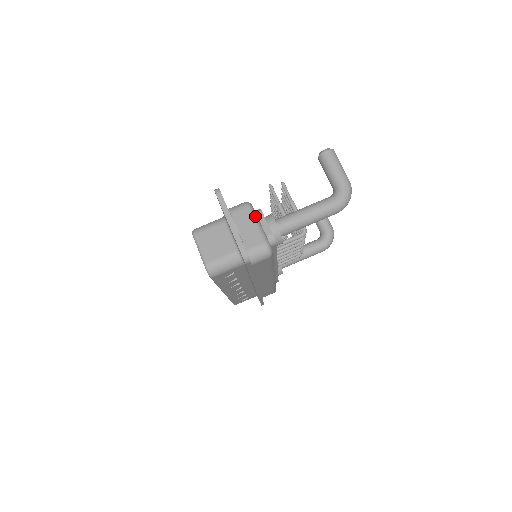
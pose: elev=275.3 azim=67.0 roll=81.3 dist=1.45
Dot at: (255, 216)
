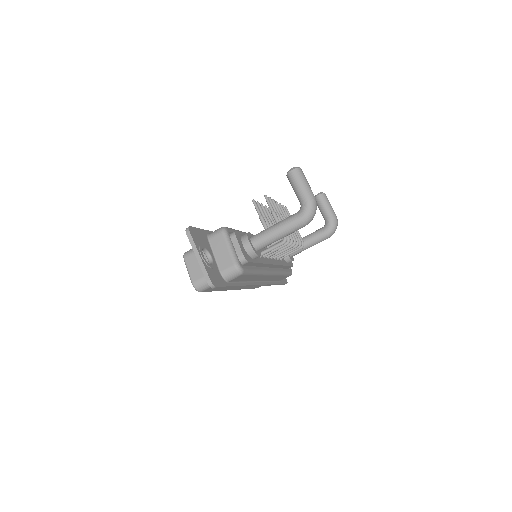
Dot at: (228, 241)
